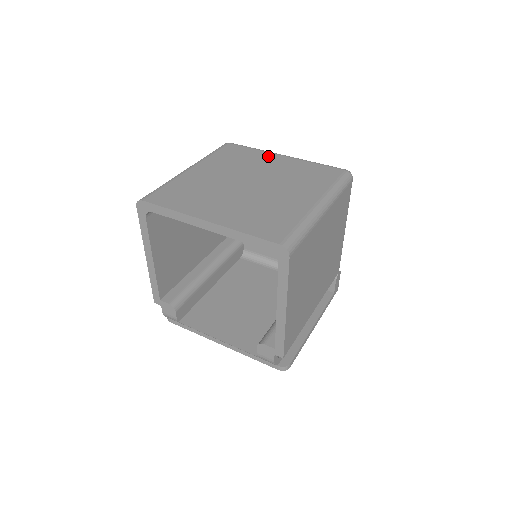
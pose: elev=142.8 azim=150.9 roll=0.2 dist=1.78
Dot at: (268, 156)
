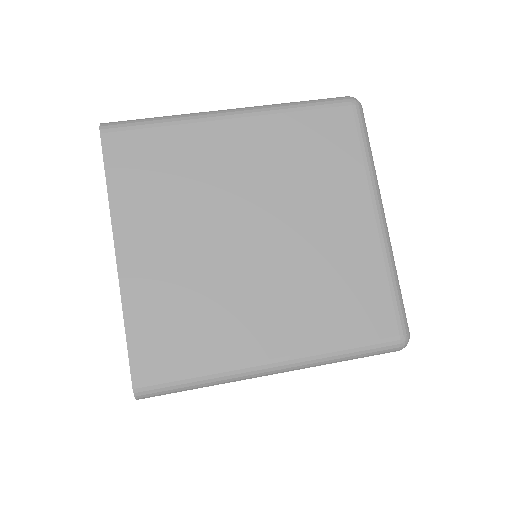
Dot at: (355, 195)
